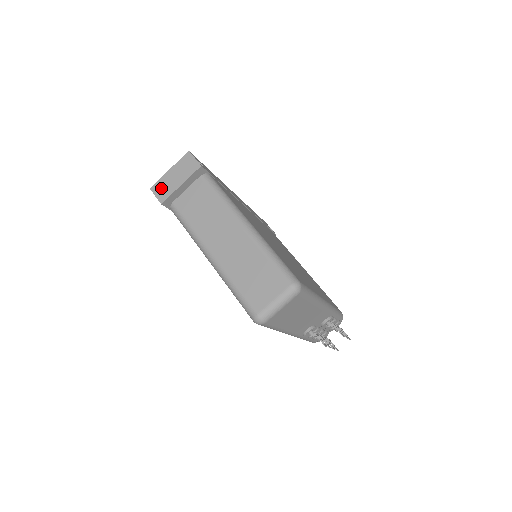
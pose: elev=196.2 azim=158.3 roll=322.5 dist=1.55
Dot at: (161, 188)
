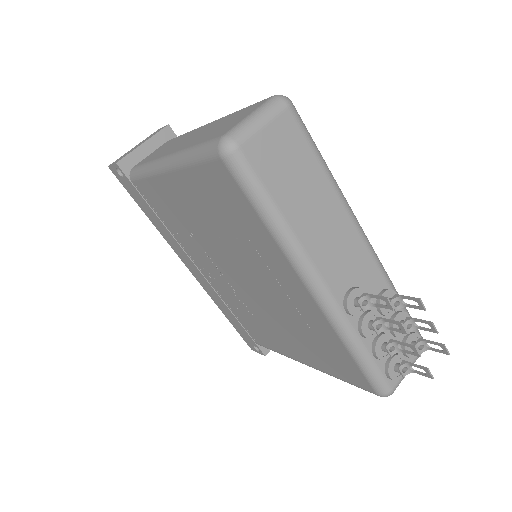
Dot at: (120, 158)
